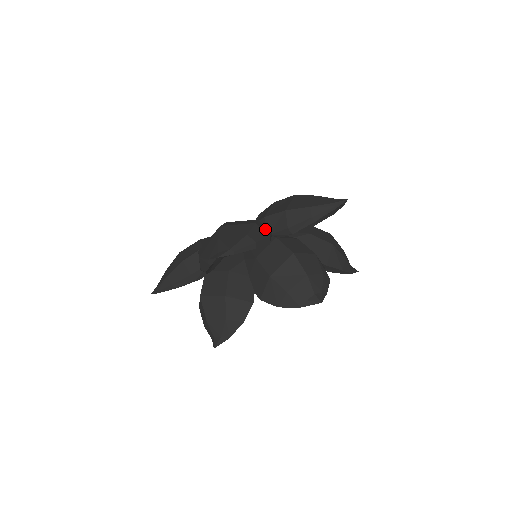
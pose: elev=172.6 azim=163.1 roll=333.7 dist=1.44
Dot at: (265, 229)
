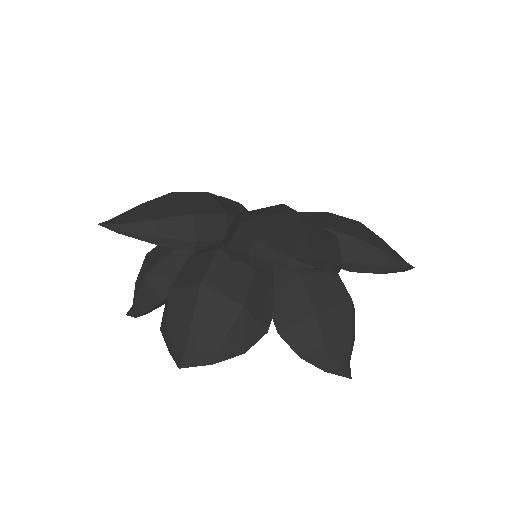
Dot at: (211, 229)
